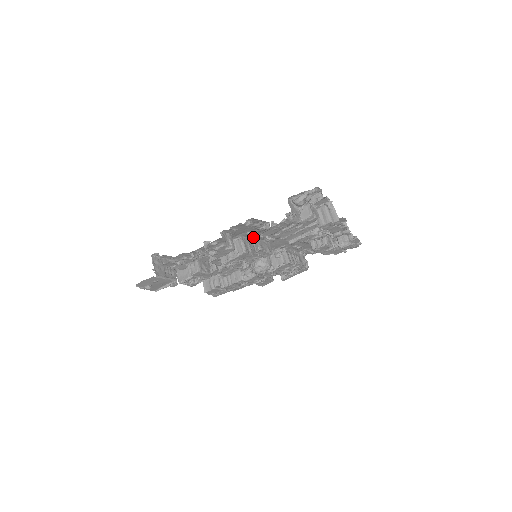
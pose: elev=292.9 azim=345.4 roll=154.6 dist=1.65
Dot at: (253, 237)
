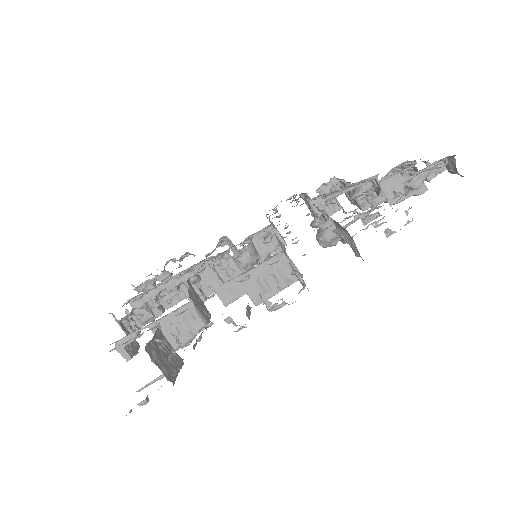
Dot at: occluded
